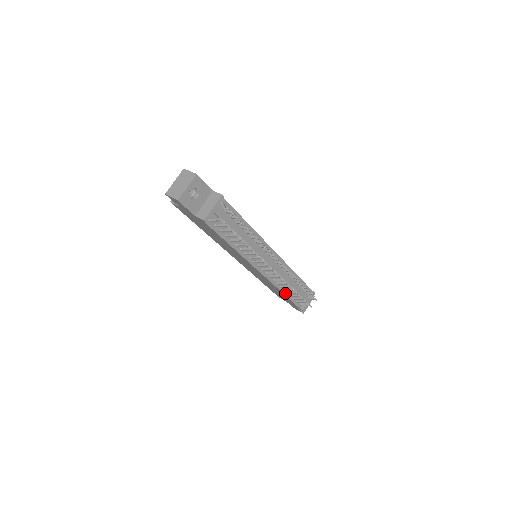
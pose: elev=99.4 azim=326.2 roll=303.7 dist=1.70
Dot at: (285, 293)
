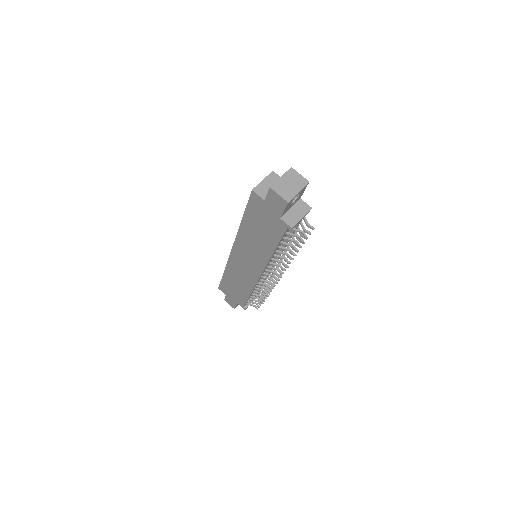
Dot at: (251, 294)
